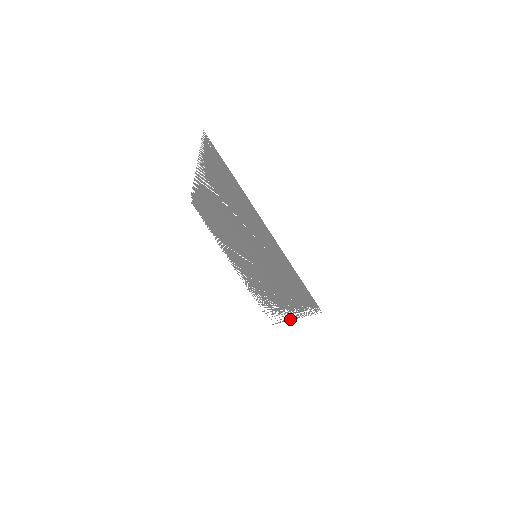
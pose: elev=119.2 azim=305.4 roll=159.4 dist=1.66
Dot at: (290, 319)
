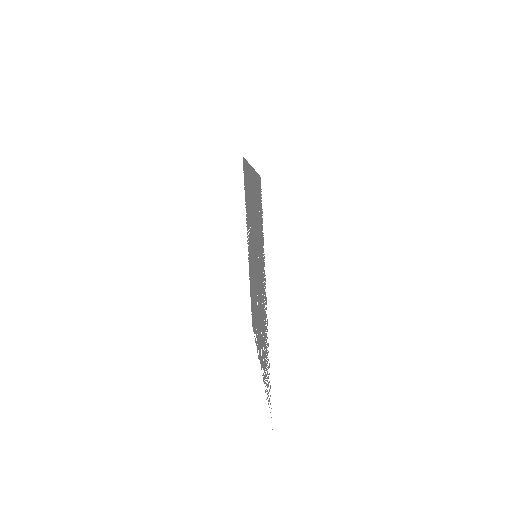
Dot at: occluded
